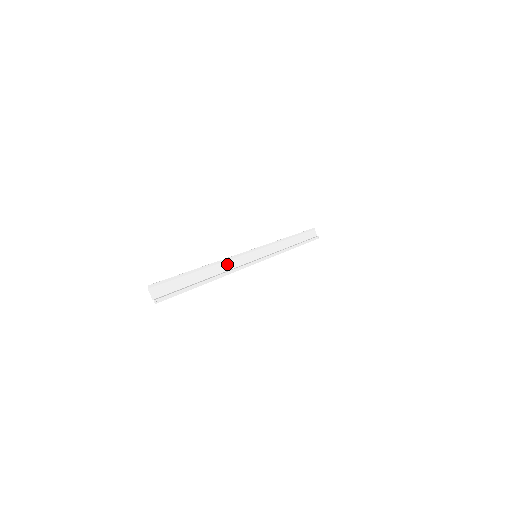
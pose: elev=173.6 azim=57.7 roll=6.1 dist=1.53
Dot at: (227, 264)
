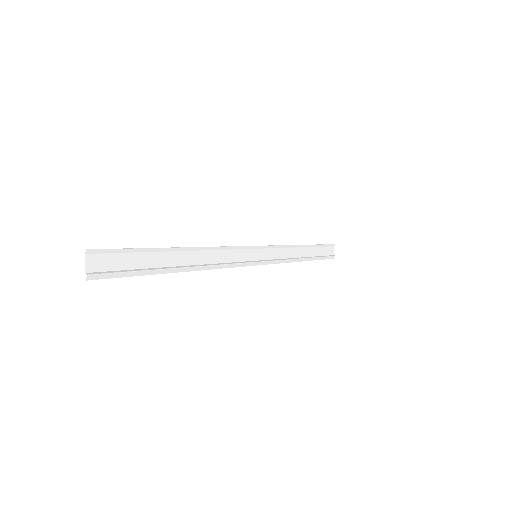
Dot at: (215, 254)
